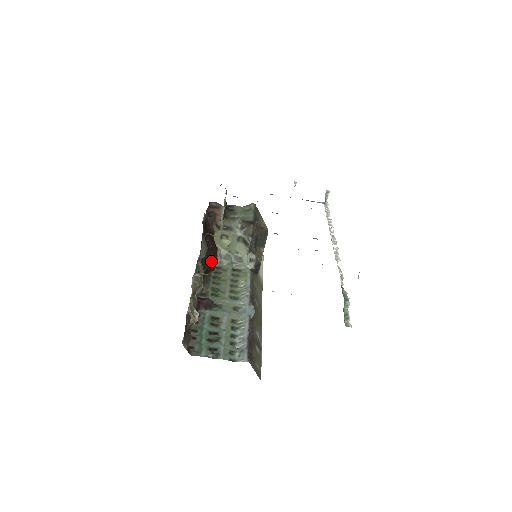
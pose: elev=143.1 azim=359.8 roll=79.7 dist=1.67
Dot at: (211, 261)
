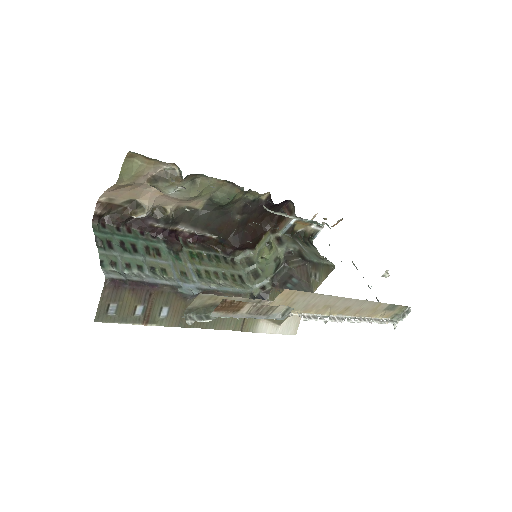
Dot at: (230, 239)
